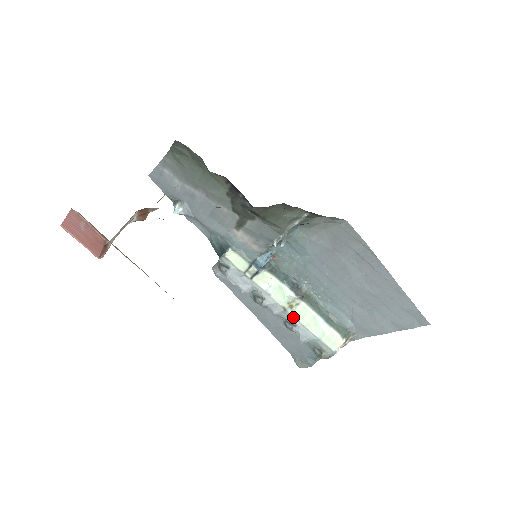
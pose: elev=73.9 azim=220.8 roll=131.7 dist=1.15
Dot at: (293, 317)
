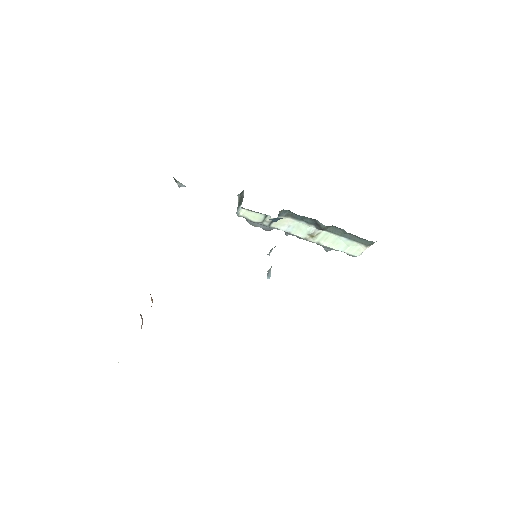
Dot at: occluded
